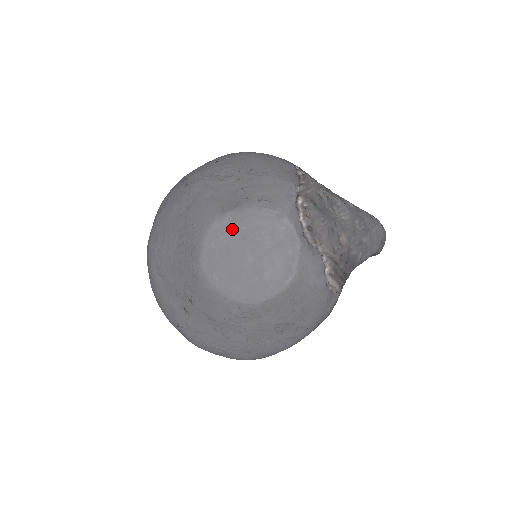
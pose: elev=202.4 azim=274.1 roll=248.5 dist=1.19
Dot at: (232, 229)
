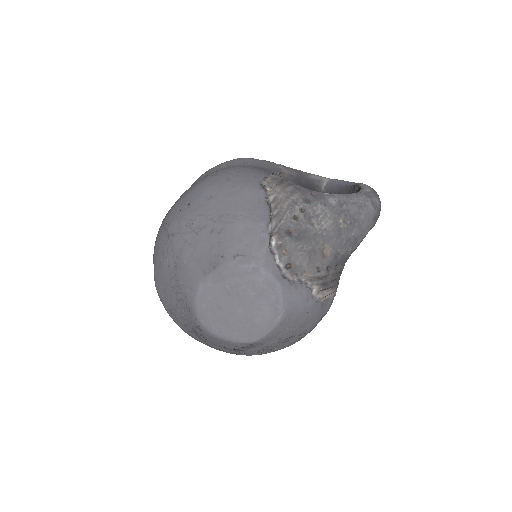
Dot at: (216, 290)
